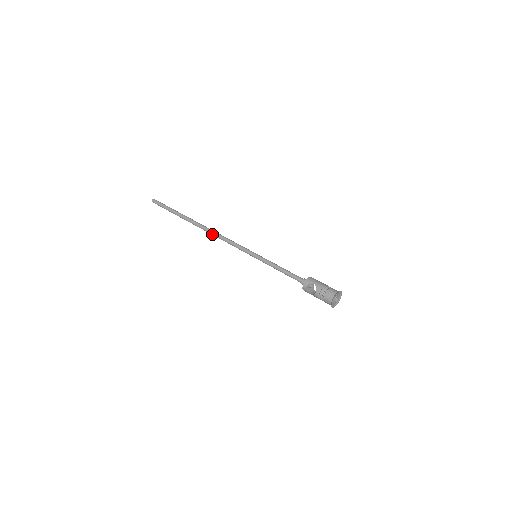
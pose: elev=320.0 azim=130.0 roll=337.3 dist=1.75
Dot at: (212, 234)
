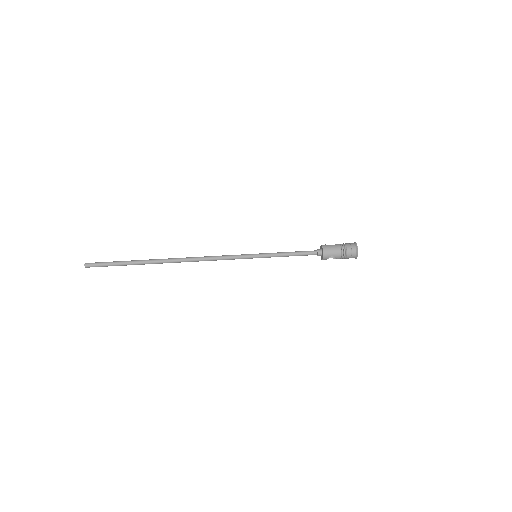
Dot at: occluded
